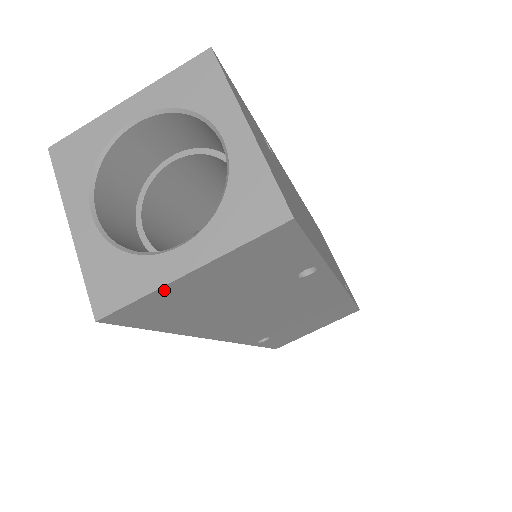
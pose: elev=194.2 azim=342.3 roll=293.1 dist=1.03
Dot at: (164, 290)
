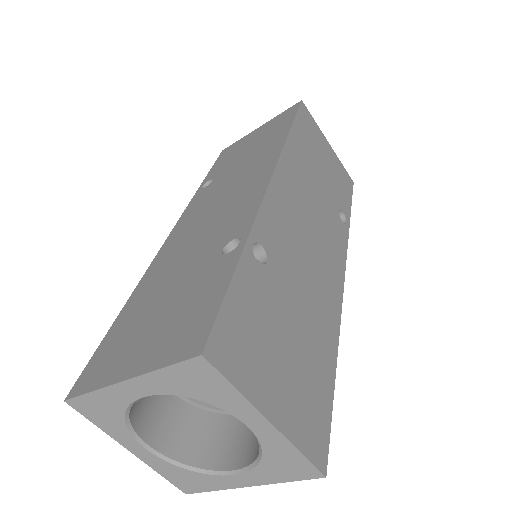
Dot at: occluded
